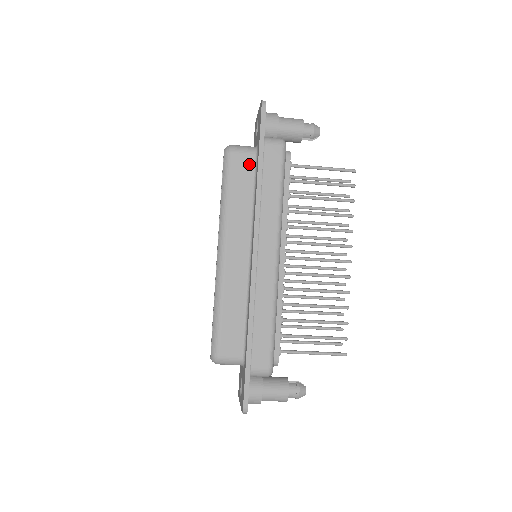
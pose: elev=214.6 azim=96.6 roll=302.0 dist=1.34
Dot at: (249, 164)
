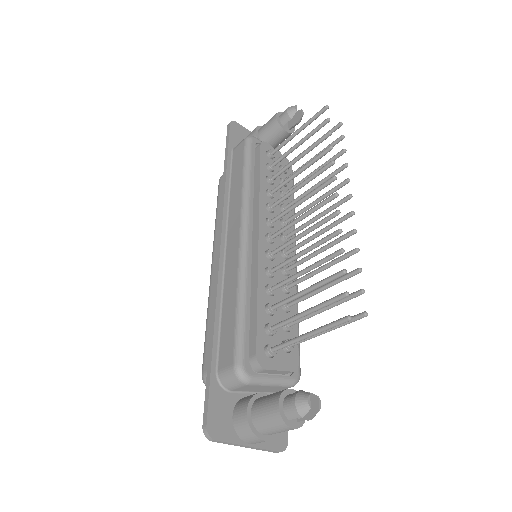
Dot at: occluded
